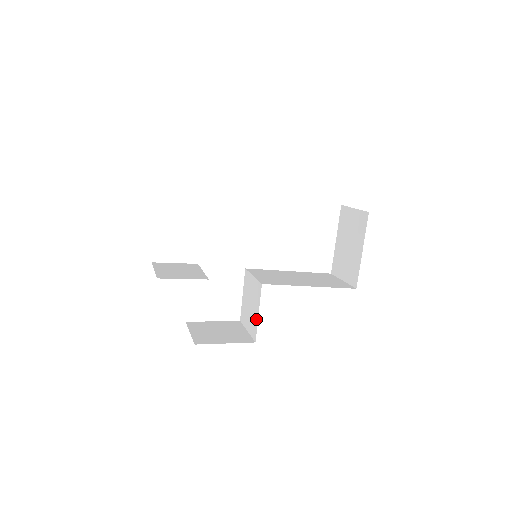
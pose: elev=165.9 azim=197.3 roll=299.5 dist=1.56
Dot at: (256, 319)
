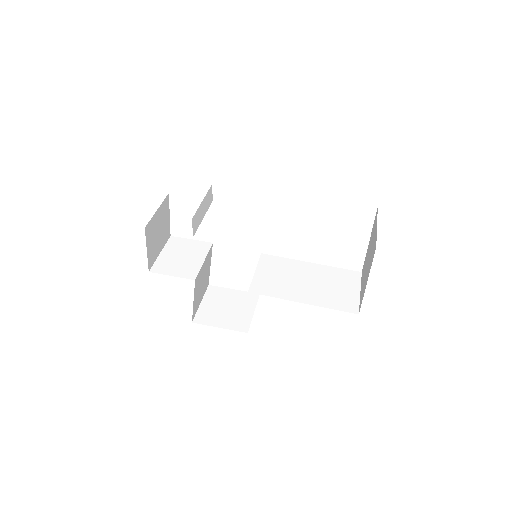
Dot at: occluded
